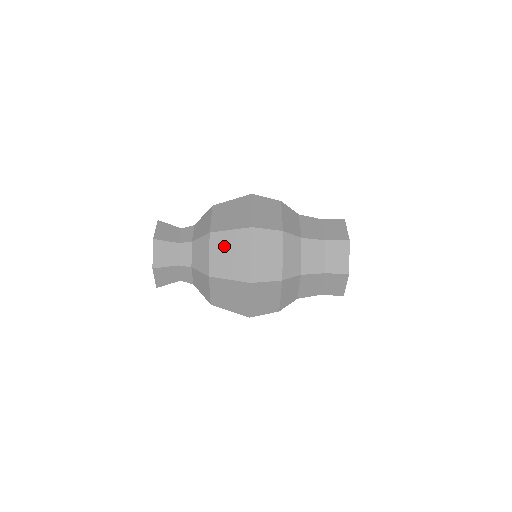
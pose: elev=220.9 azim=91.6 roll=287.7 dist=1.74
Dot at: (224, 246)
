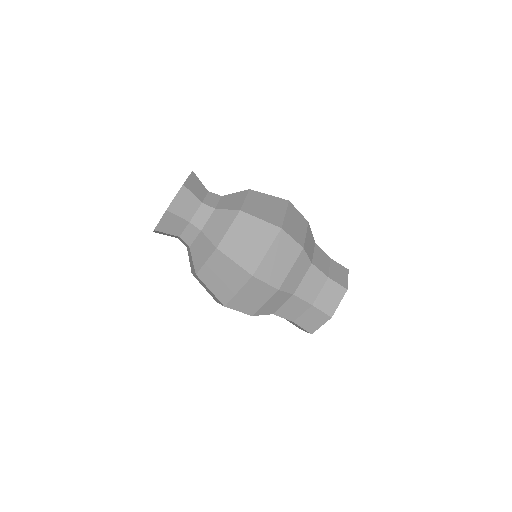
Dot at: (247, 230)
